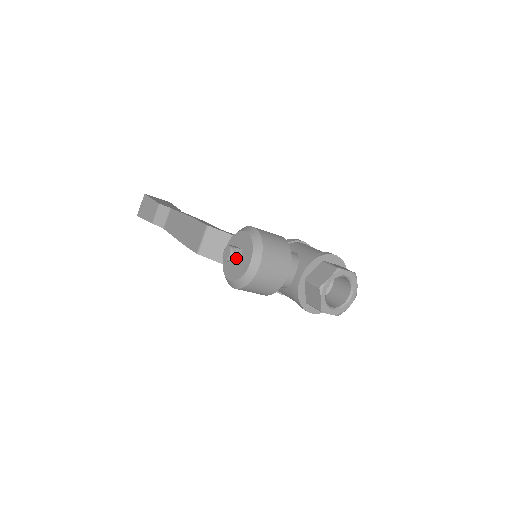
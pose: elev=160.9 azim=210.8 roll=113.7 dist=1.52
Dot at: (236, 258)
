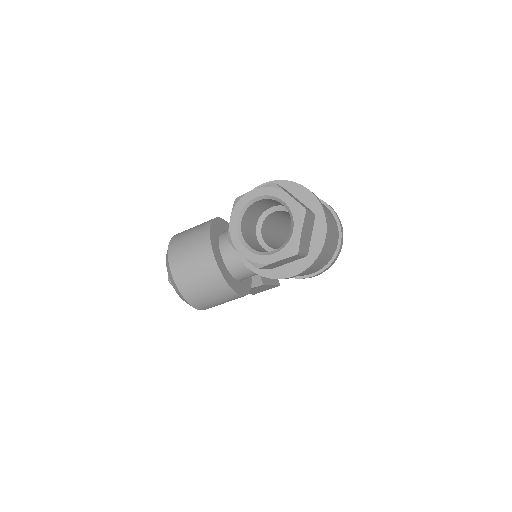
Dot at: occluded
